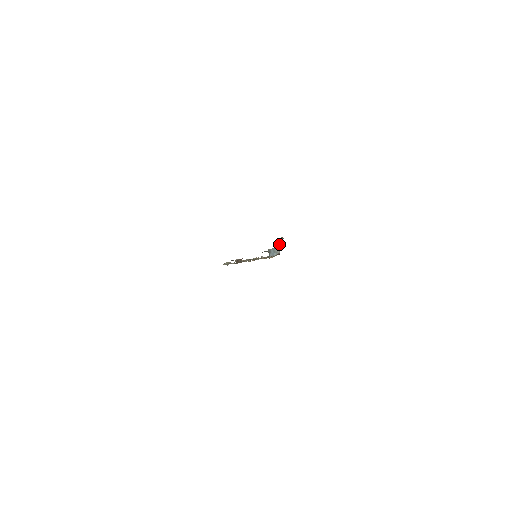
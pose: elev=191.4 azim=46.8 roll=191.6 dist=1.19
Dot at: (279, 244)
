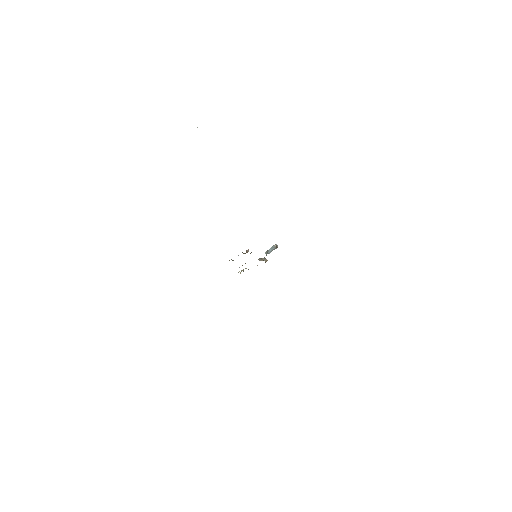
Dot at: occluded
